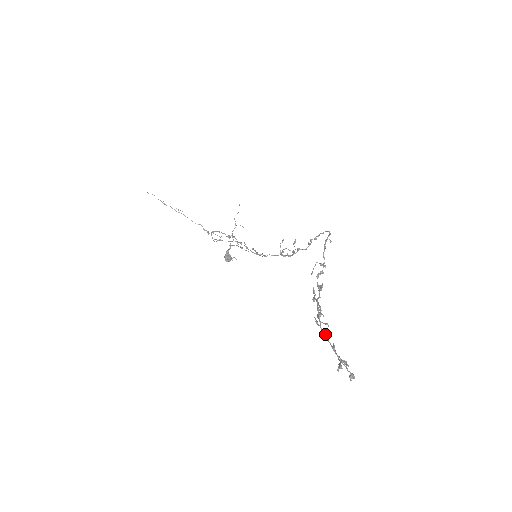
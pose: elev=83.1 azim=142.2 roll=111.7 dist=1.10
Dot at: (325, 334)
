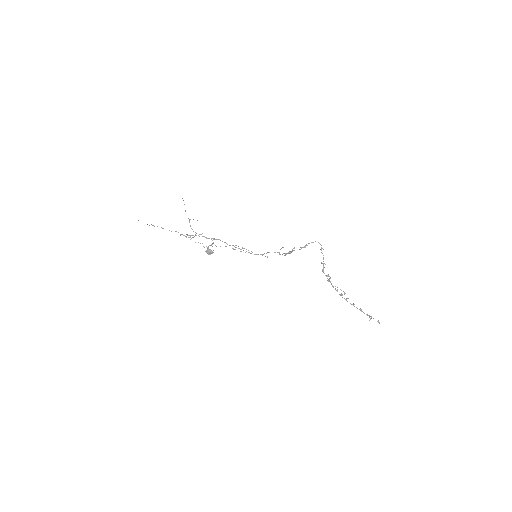
Dot at: (353, 305)
